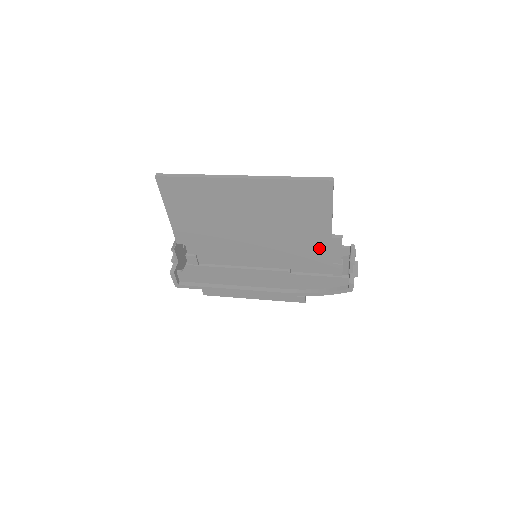
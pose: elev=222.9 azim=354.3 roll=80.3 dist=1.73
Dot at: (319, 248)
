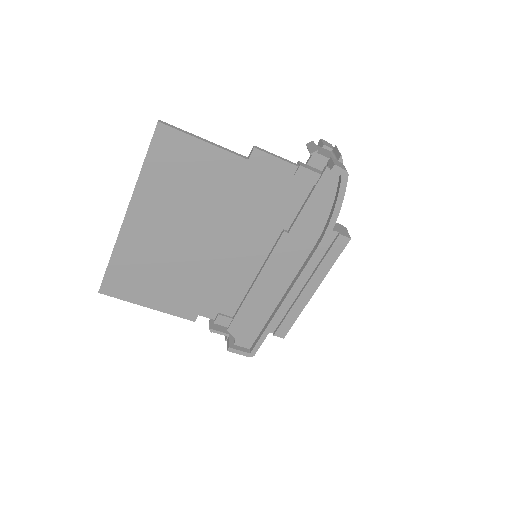
Dot at: (261, 182)
